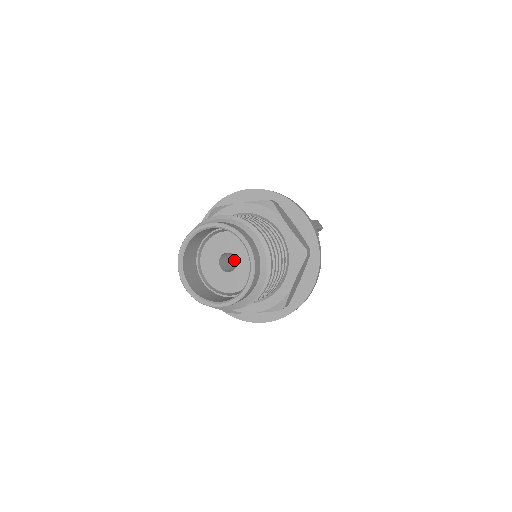
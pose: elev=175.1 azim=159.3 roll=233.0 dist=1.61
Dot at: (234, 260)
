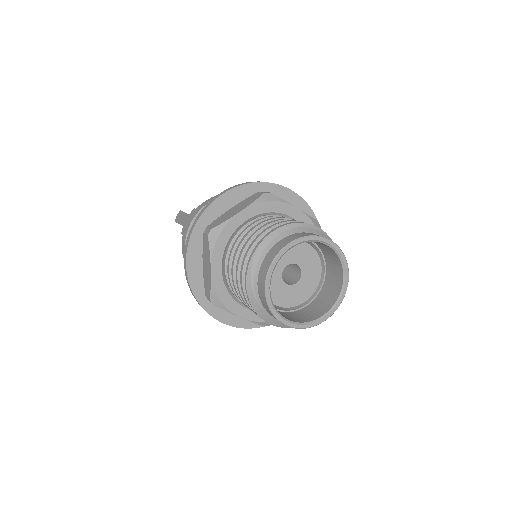
Dot at: occluded
